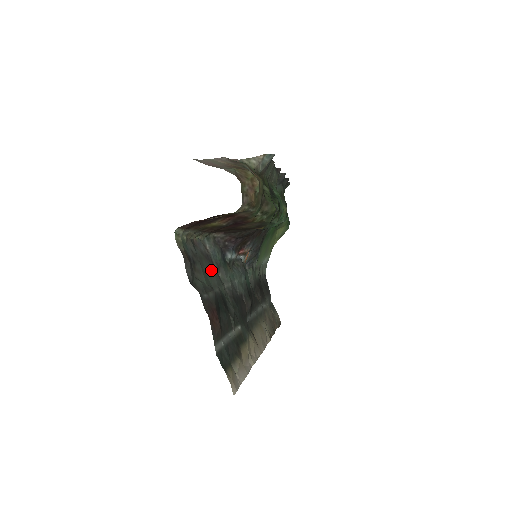
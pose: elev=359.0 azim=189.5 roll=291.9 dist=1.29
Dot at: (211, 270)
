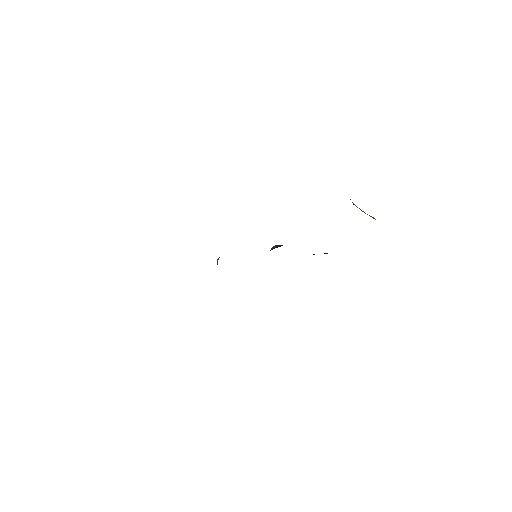
Dot at: occluded
